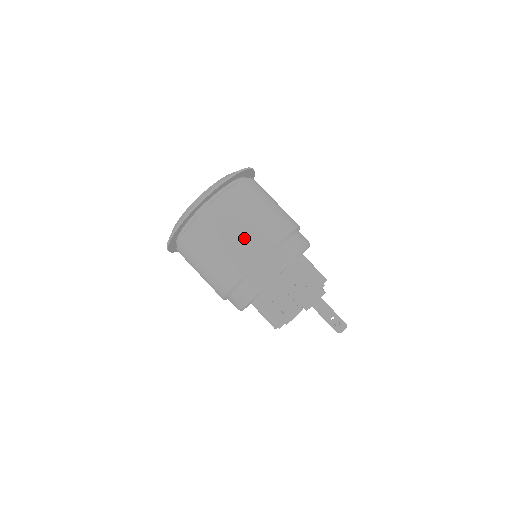
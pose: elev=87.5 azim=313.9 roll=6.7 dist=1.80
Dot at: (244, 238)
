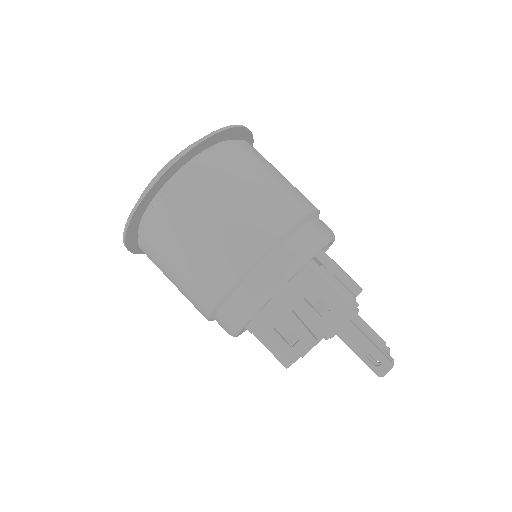
Dot at: (224, 233)
